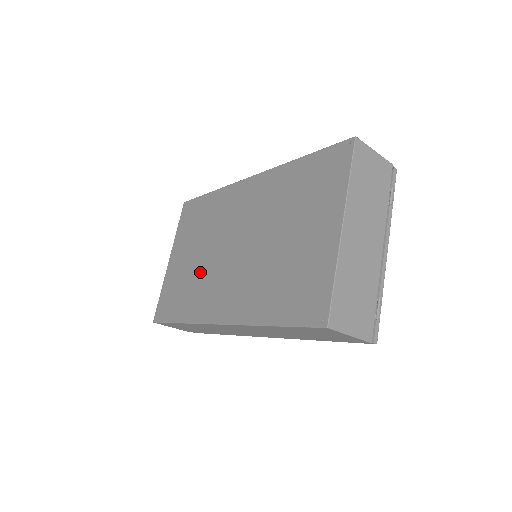
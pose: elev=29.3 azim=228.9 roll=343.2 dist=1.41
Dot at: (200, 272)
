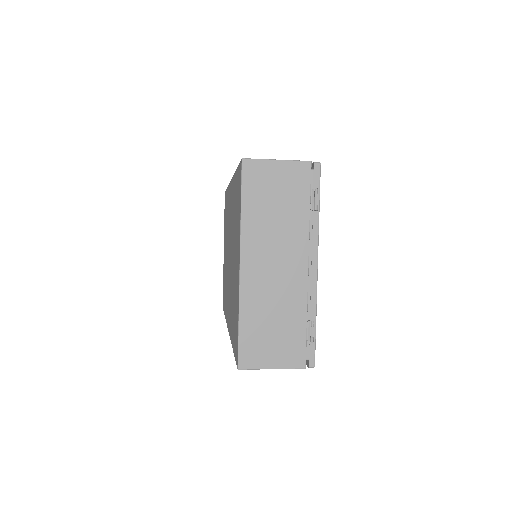
Dot at: (226, 272)
